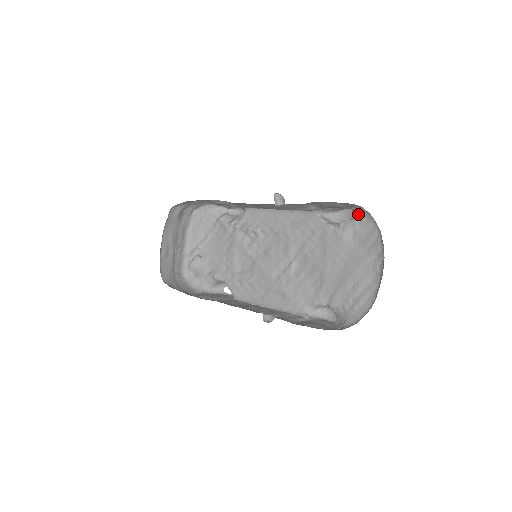
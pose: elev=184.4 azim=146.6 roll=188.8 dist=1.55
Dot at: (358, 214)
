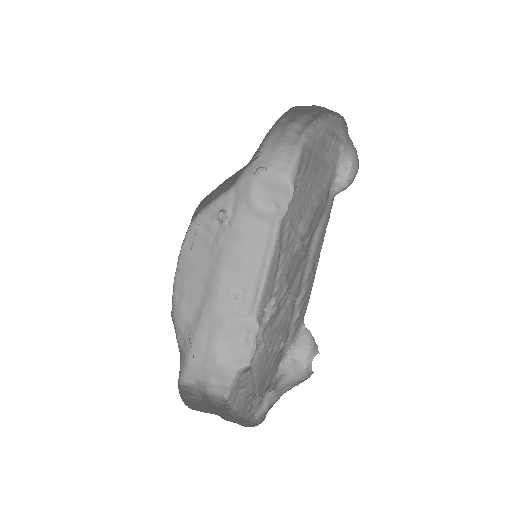
Dot at: occluded
